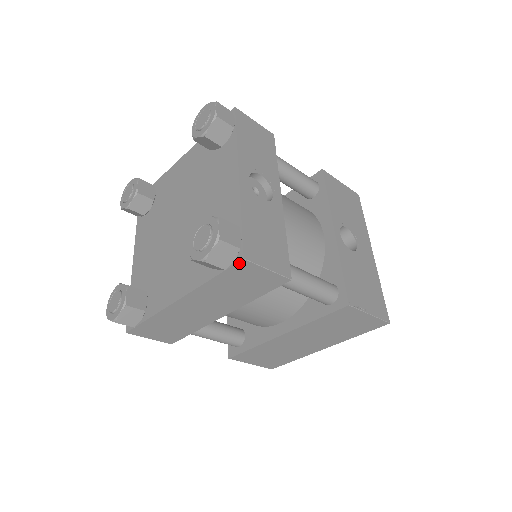
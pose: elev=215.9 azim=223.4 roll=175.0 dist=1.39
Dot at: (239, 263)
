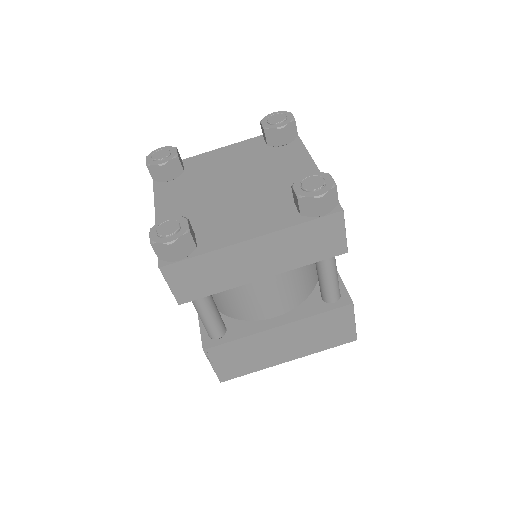
Dot at: (336, 214)
